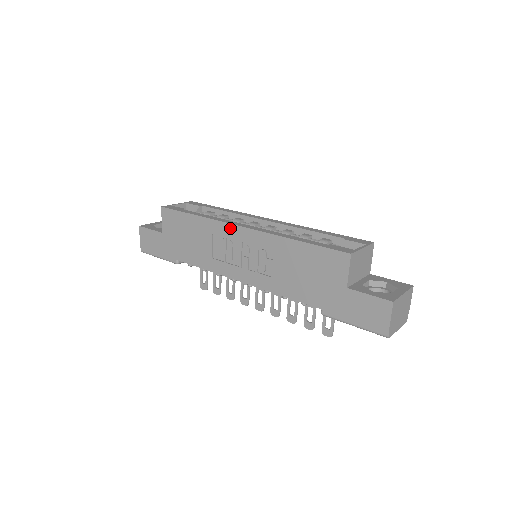
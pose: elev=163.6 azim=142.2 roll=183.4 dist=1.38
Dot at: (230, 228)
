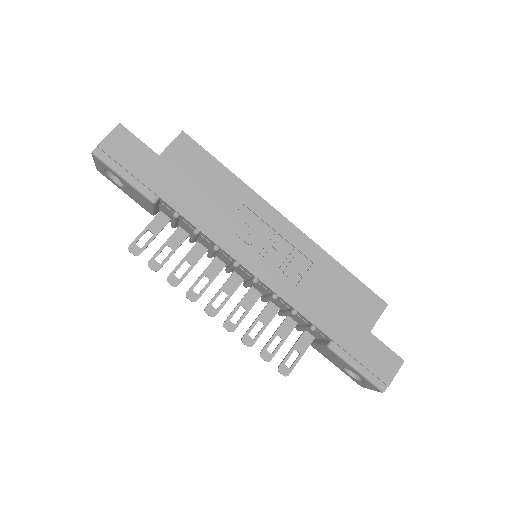
Dot at: (272, 212)
